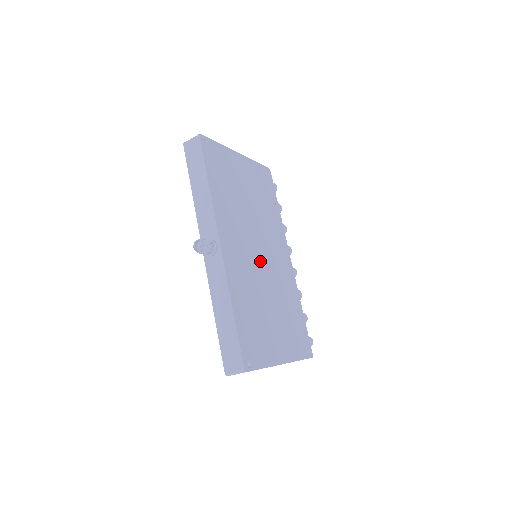
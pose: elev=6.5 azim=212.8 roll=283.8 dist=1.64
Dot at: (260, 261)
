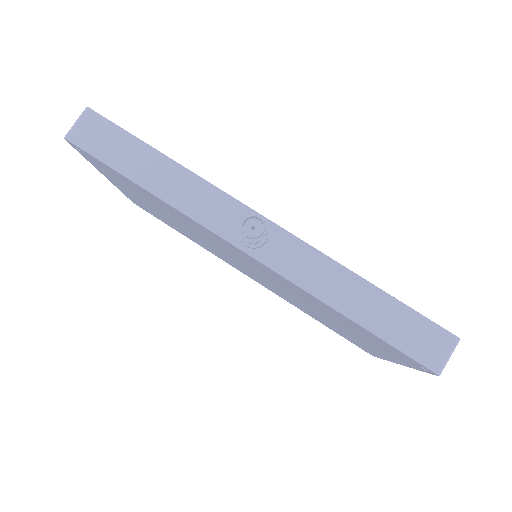
Dot at: occluded
